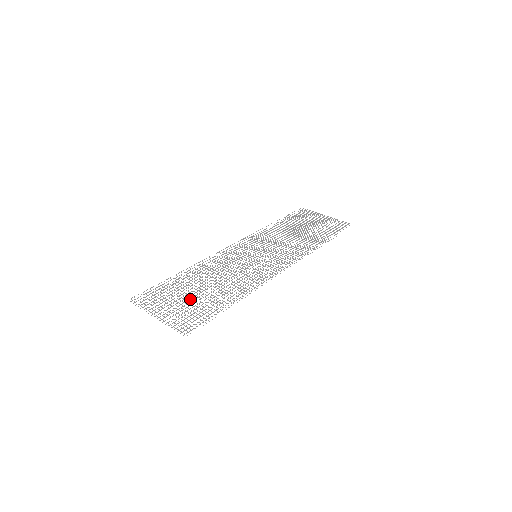
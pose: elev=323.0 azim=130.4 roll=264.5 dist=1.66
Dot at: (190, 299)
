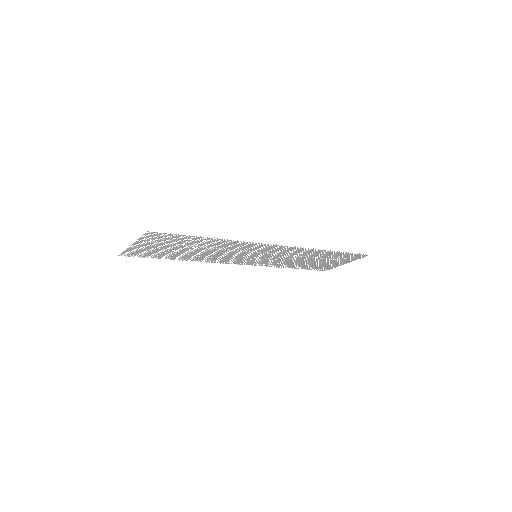
Dot at: (173, 247)
